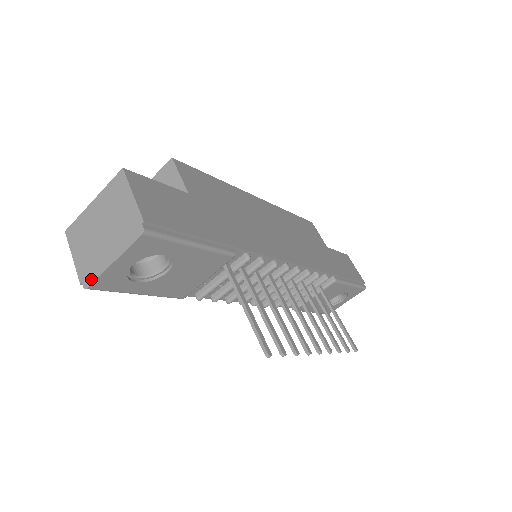
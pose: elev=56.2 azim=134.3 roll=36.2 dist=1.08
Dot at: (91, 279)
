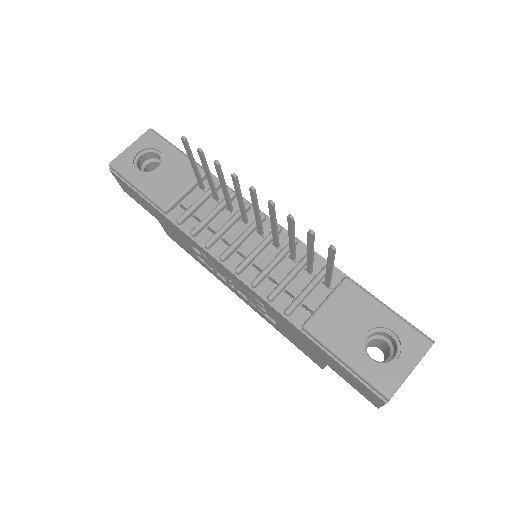
Dot at: (115, 160)
